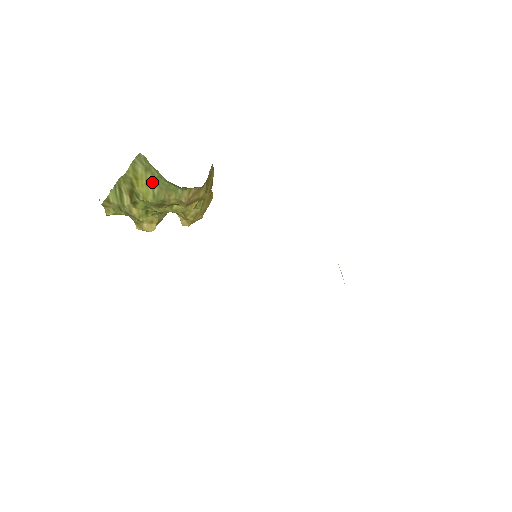
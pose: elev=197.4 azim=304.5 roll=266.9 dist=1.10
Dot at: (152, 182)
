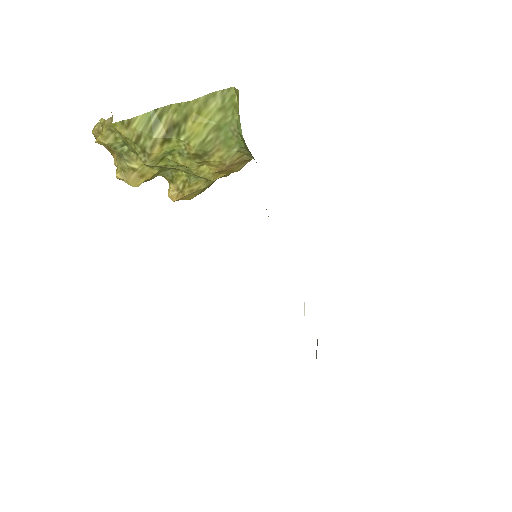
Dot at: (215, 126)
